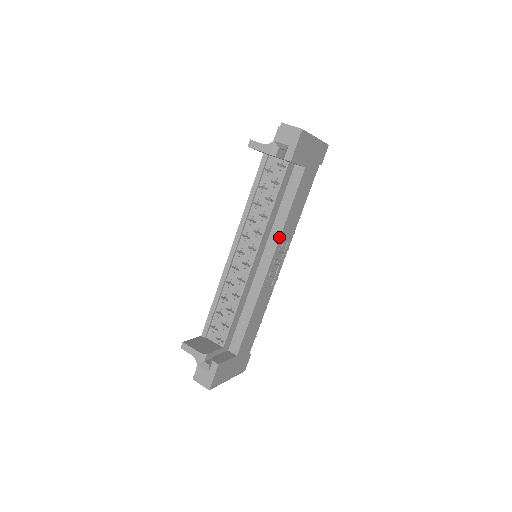
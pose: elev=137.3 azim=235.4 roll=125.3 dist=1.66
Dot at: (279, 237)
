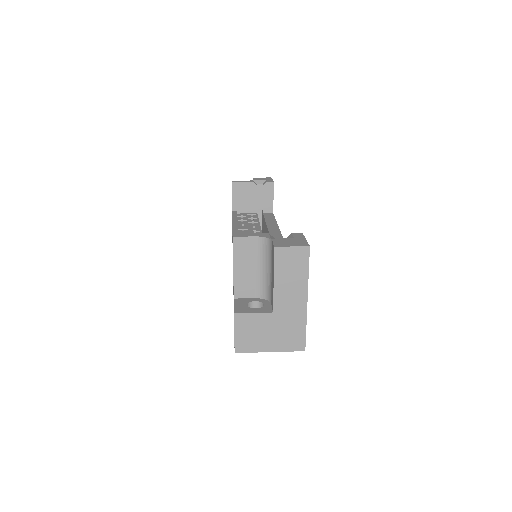
Dot at: (279, 230)
